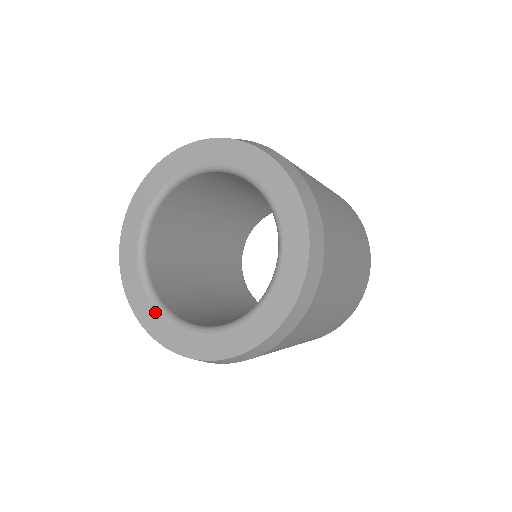
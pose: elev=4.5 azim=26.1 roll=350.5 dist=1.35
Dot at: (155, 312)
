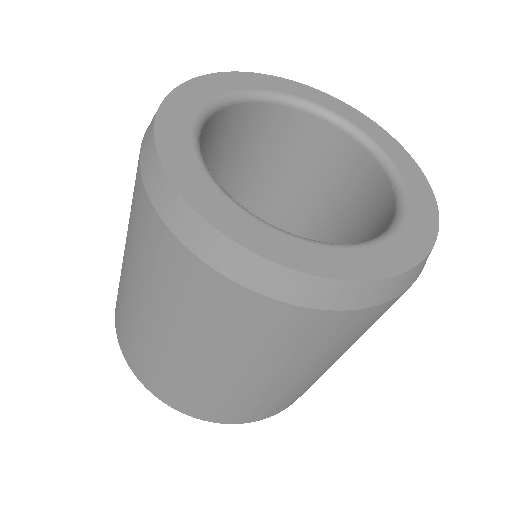
Dot at: (211, 185)
